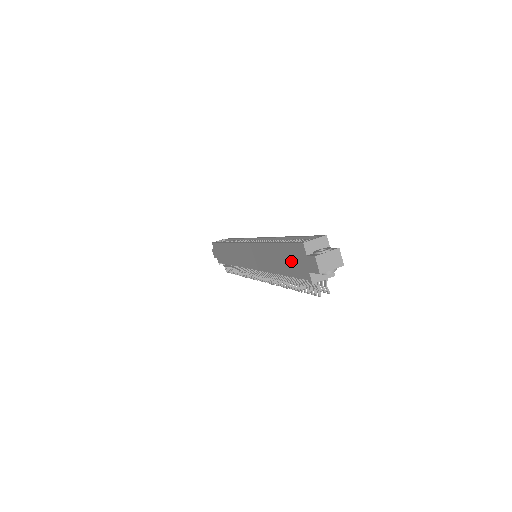
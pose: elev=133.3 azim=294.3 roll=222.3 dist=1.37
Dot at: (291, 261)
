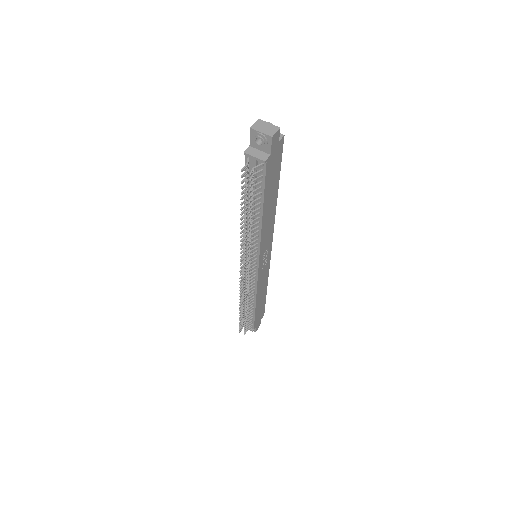
Dot at: occluded
